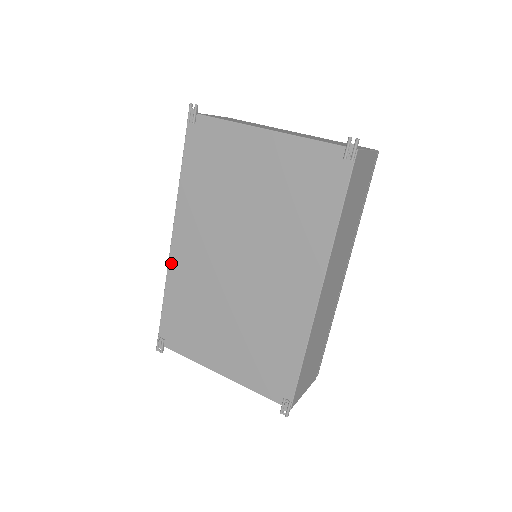
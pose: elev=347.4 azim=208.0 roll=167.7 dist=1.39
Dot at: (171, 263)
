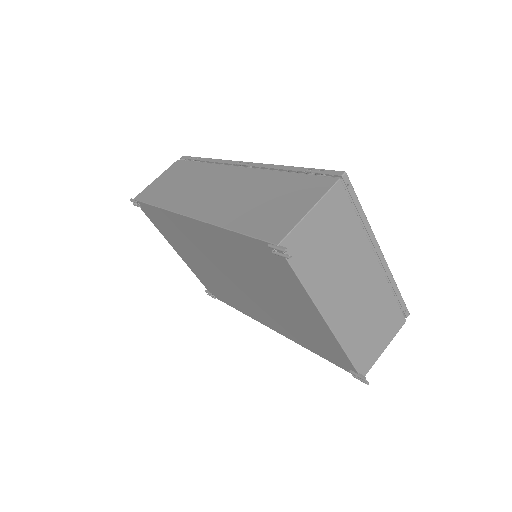
Dot at: (176, 215)
